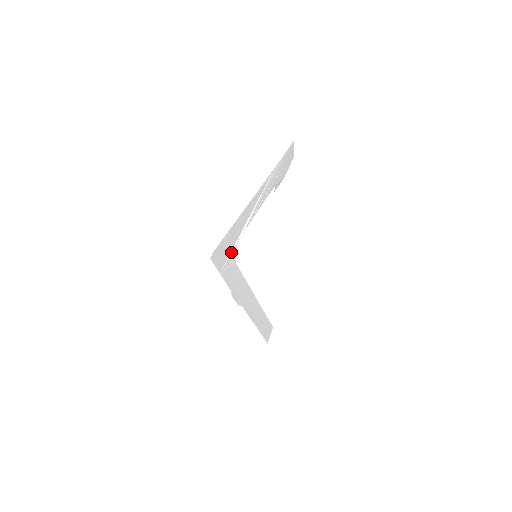
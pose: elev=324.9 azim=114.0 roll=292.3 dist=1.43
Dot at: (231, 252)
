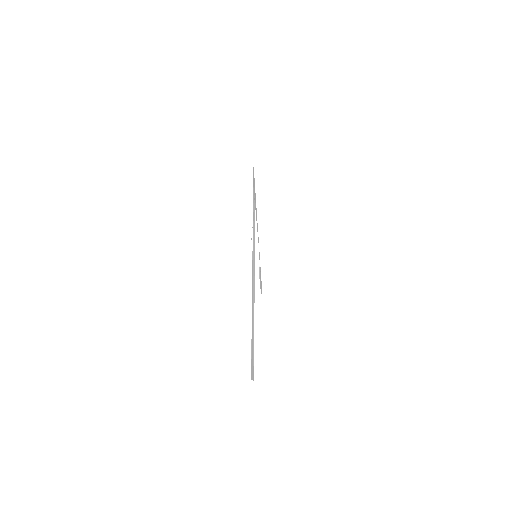
Dot at: occluded
